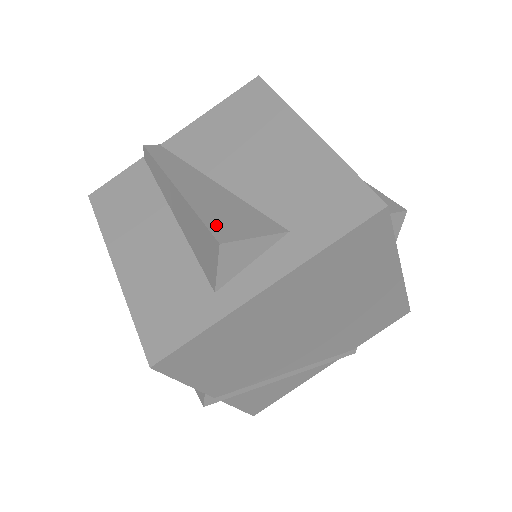
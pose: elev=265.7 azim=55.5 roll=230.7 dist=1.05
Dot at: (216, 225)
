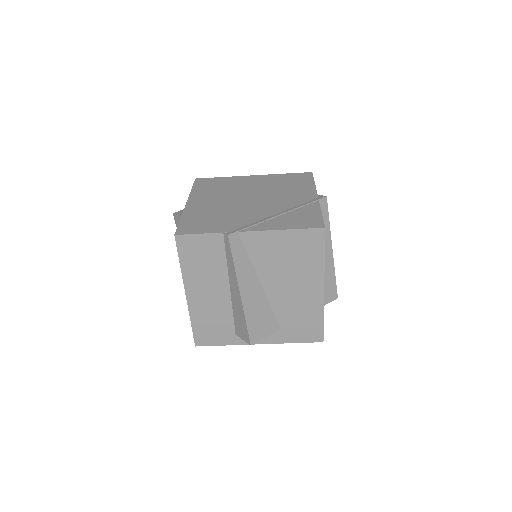
Dot at: (252, 330)
